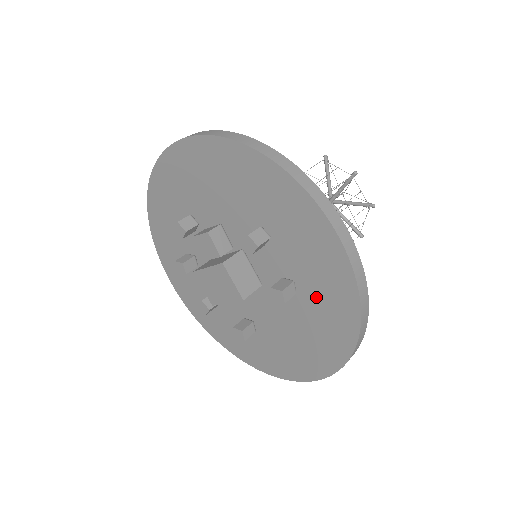
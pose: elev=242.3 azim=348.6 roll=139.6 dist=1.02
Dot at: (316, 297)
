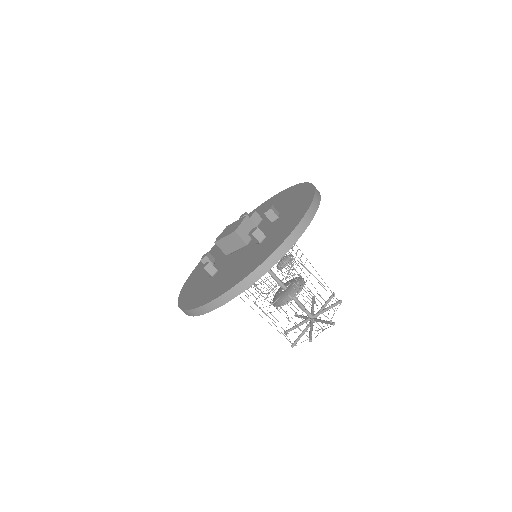
Dot at: (267, 244)
